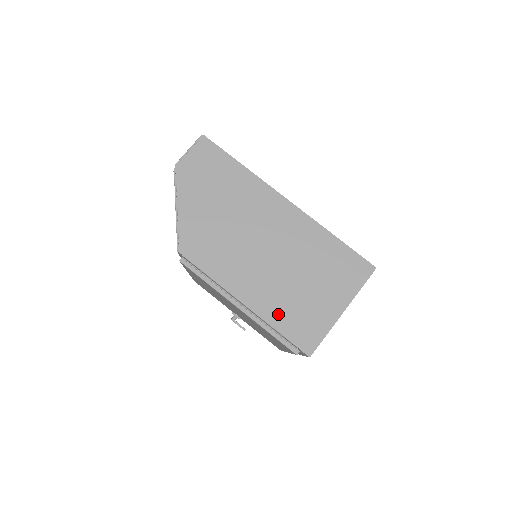
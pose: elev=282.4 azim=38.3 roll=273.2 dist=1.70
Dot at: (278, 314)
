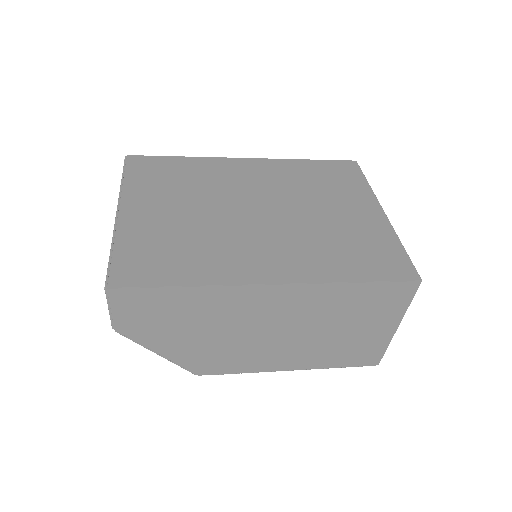
Dot at: (330, 360)
